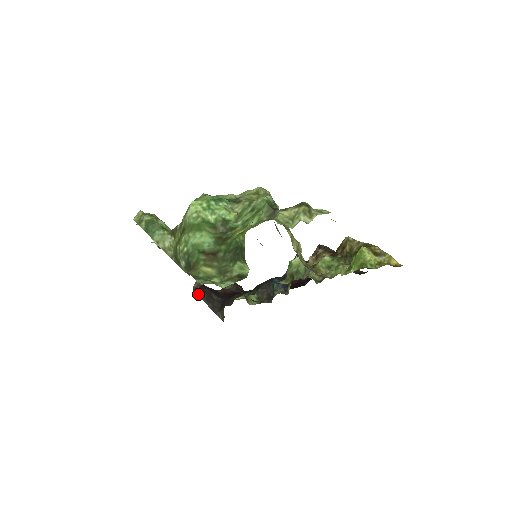
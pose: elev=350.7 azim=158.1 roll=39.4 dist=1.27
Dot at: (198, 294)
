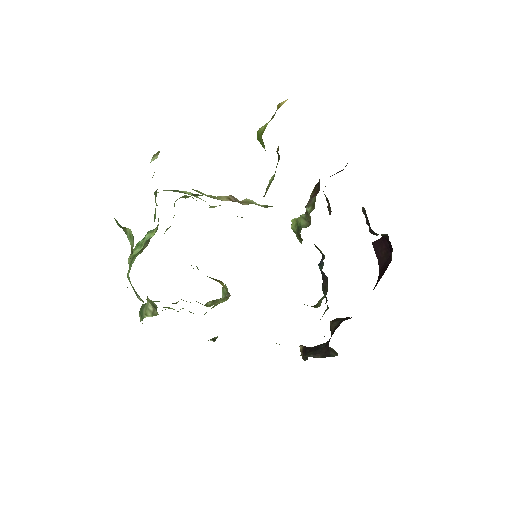
Dot at: (306, 358)
